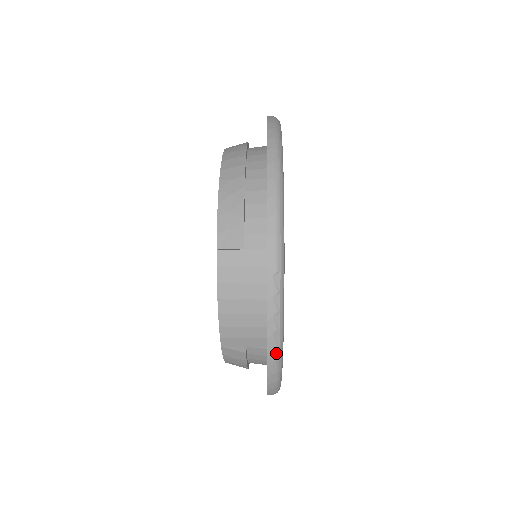
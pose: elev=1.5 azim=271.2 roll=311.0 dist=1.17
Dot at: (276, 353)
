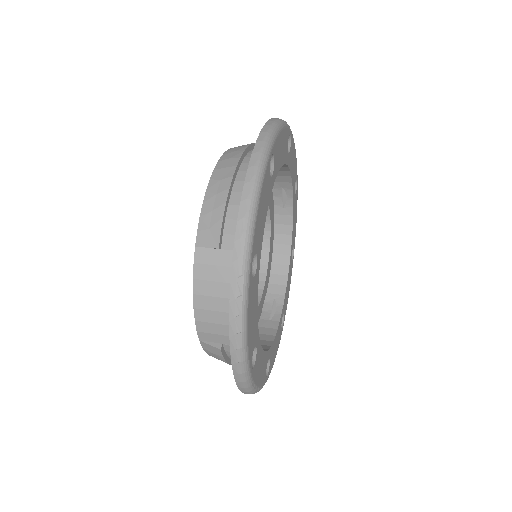
Dot at: (239, 354)
